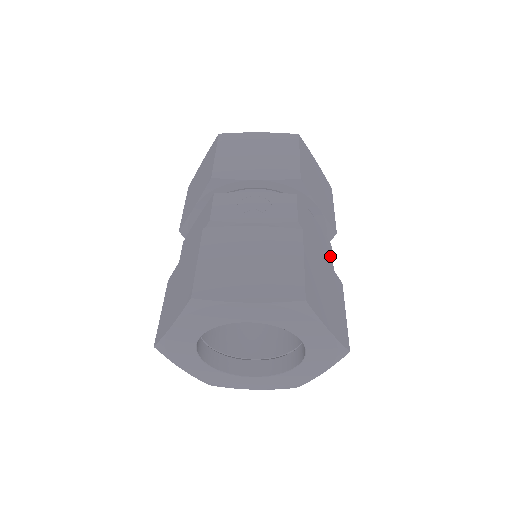
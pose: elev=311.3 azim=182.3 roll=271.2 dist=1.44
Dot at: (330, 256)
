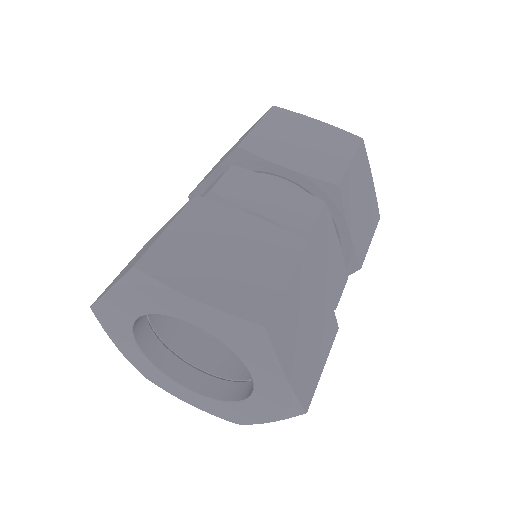
Dot at: (309, 216)
